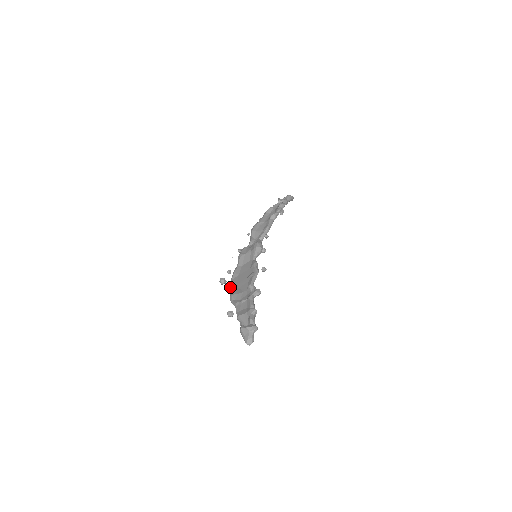
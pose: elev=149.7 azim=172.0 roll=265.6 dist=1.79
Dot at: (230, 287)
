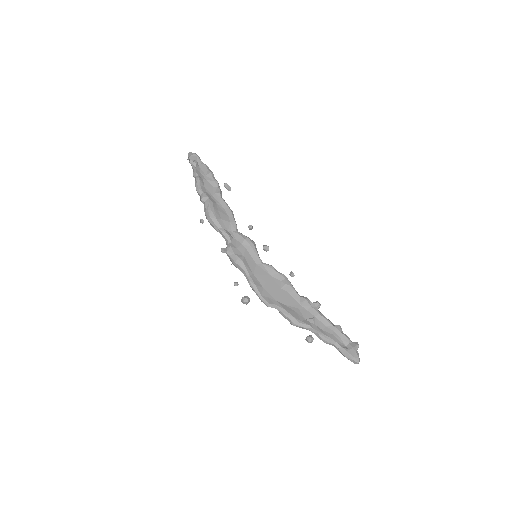
Dot at: (271, 306)
